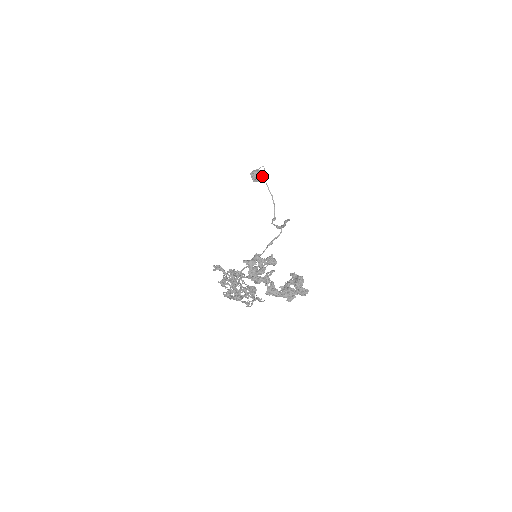
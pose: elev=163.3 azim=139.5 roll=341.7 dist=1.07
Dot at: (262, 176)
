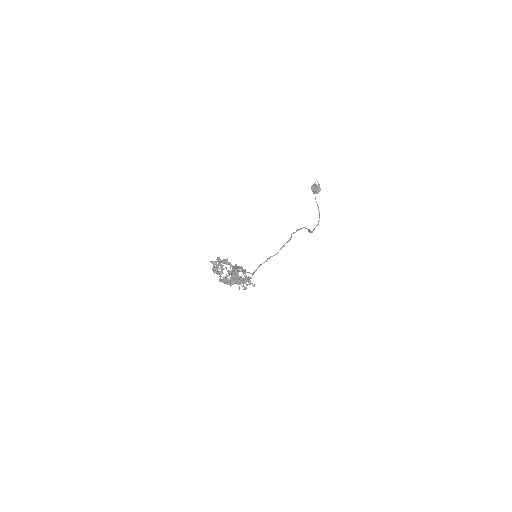
Dot at: (318, 189)
